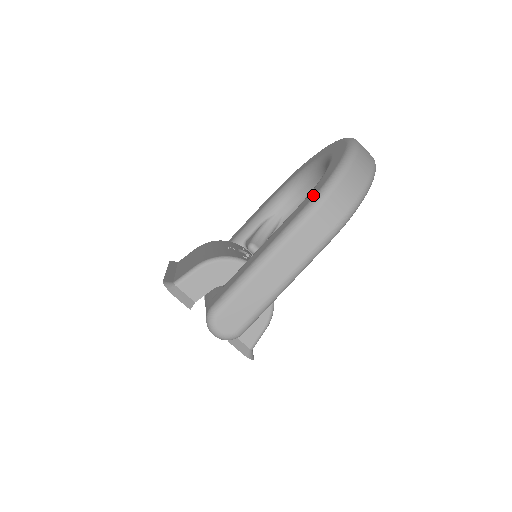
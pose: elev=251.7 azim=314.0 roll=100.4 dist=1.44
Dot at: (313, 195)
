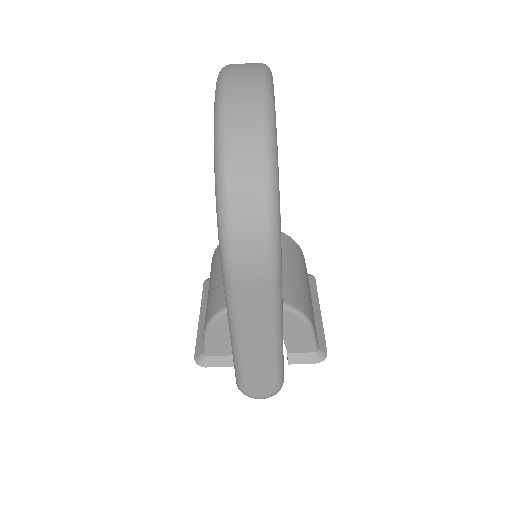
Dot at: (219, 250)
